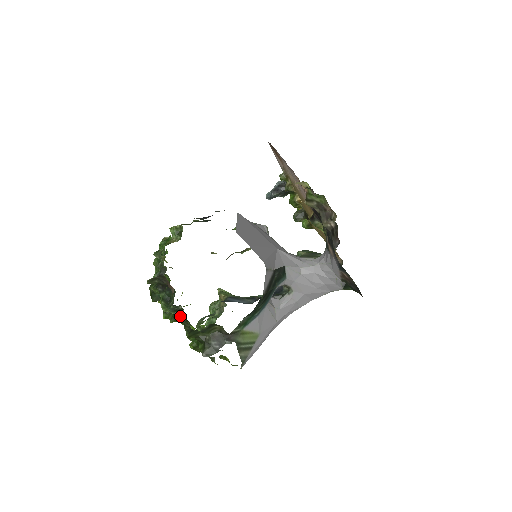
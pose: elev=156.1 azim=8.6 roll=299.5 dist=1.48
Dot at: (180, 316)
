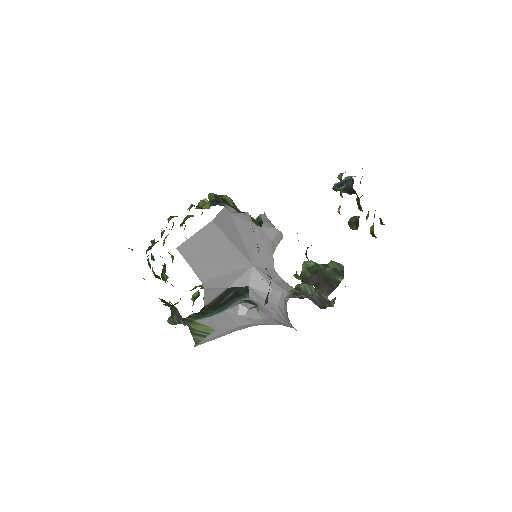
Dot at: (165, 281)
